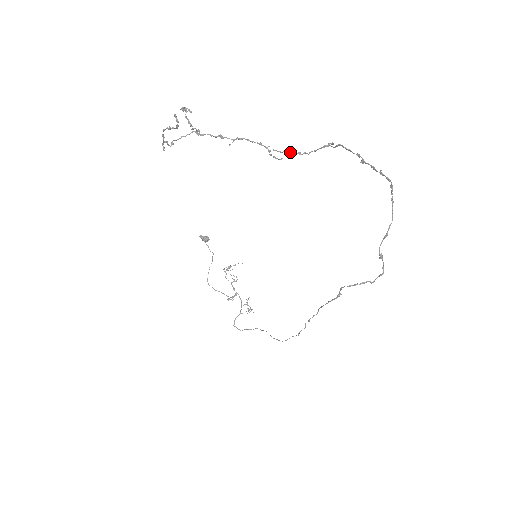
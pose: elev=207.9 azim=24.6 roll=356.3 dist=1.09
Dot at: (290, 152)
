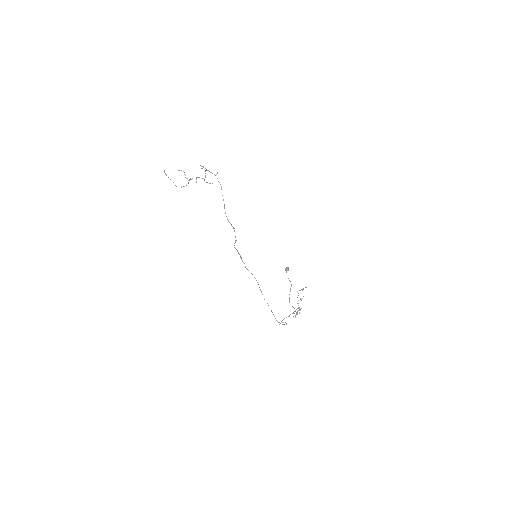
Dot at: (205, 177)
